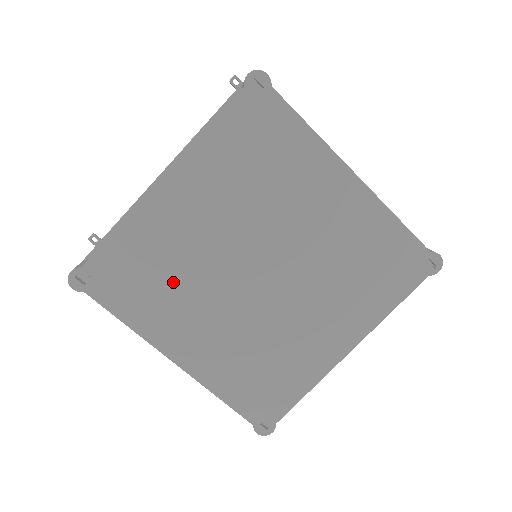
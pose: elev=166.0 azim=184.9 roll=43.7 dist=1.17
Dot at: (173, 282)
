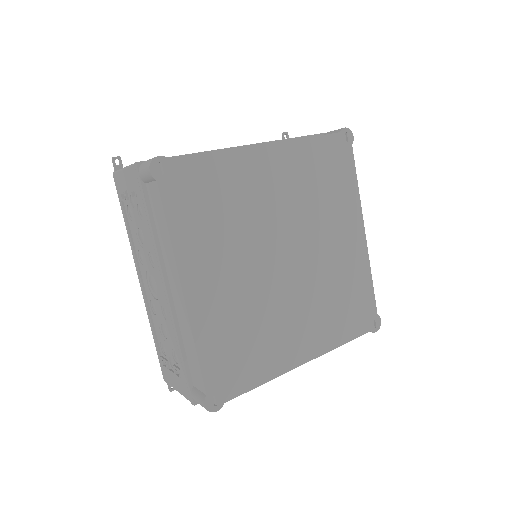
Dot at: (226, 223)
